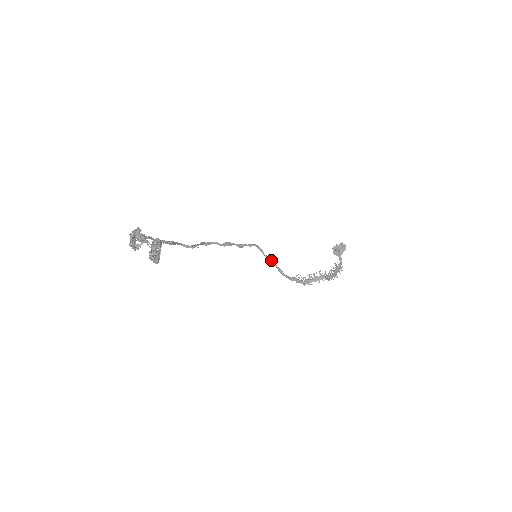
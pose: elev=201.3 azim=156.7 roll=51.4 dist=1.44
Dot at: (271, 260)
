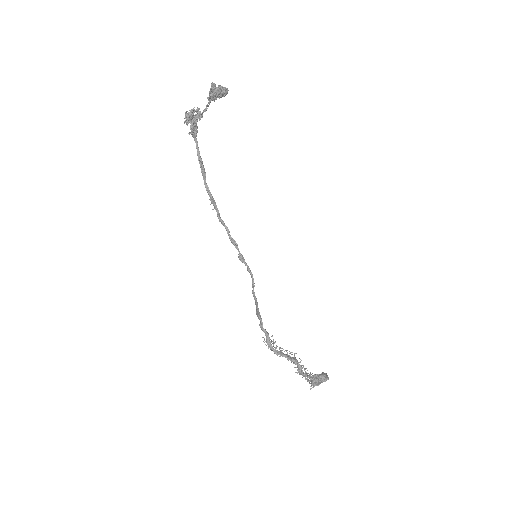
Dot at: (256, 300)
